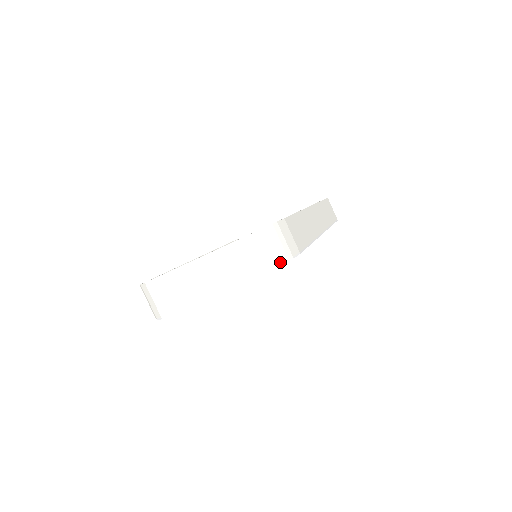
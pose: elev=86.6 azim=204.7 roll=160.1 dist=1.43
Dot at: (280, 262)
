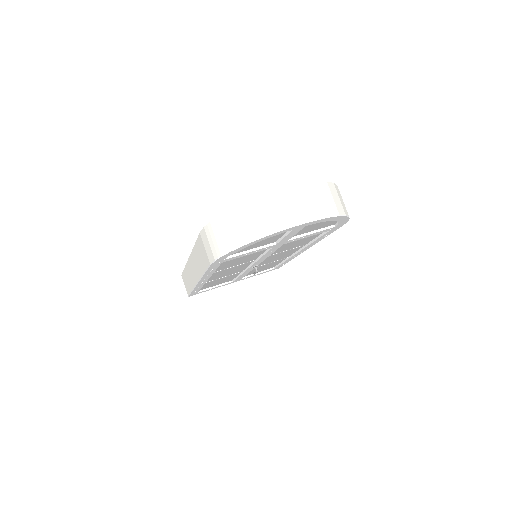
Dot at: occluded
